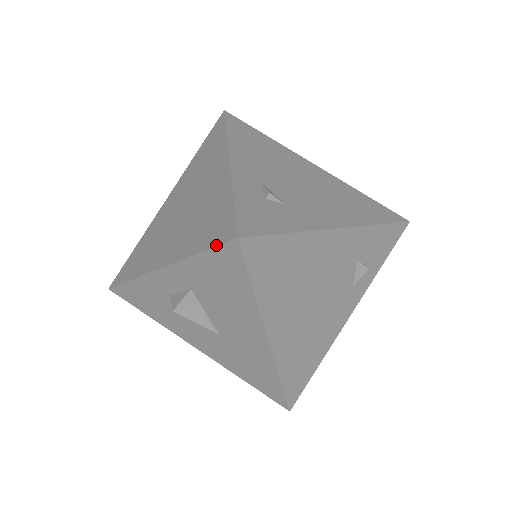
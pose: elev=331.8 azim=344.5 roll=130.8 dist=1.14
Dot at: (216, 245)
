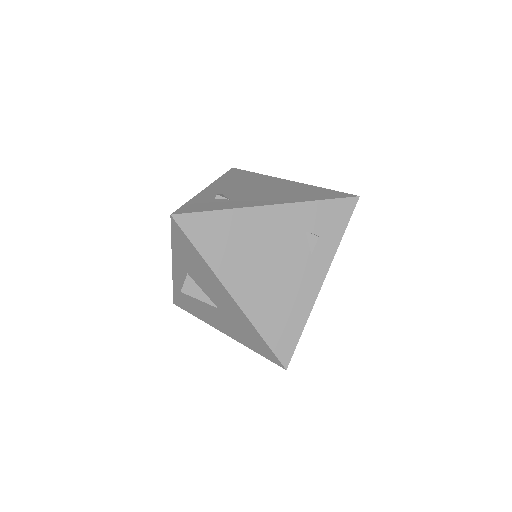
Dot at: (171, 227)
